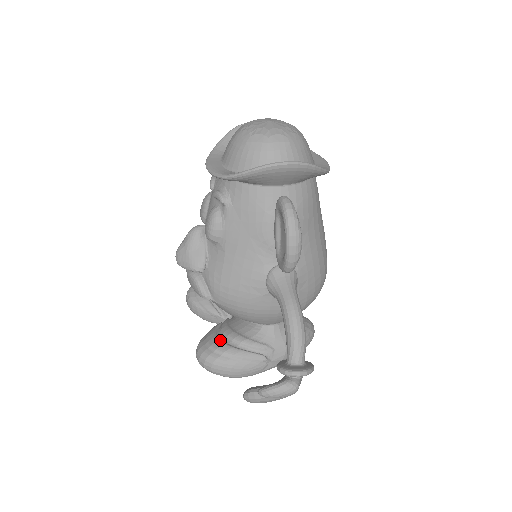
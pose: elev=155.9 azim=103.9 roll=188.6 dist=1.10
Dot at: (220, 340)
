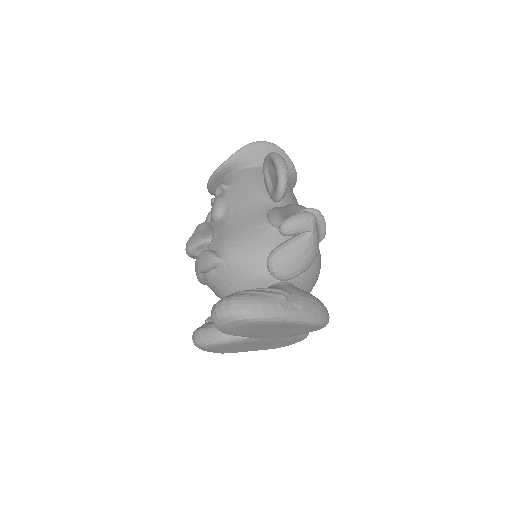
Dot at: occluded
